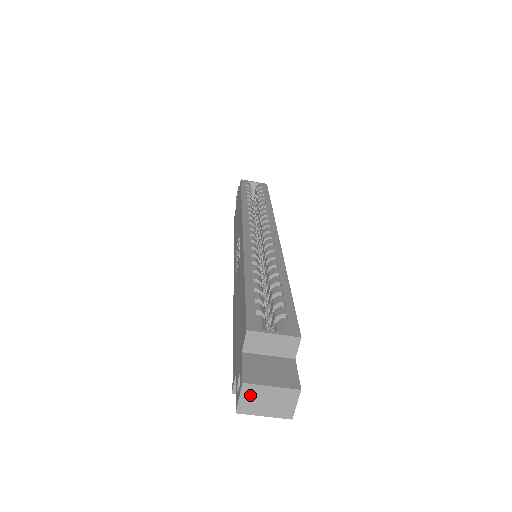
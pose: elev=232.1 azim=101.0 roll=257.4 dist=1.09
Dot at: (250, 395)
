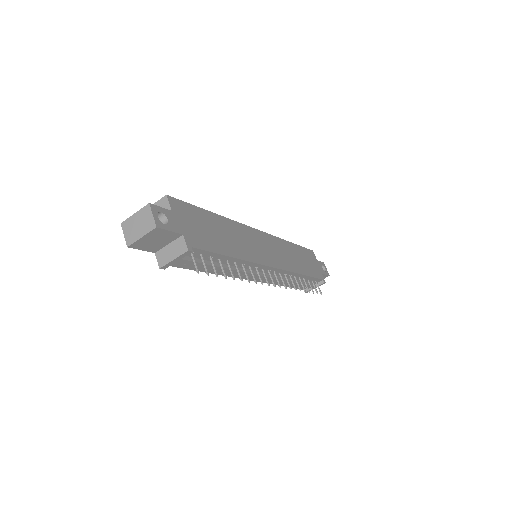
Dot at: (128, 228)
